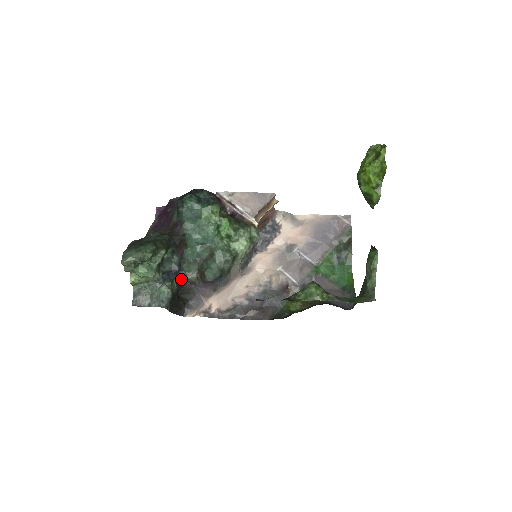
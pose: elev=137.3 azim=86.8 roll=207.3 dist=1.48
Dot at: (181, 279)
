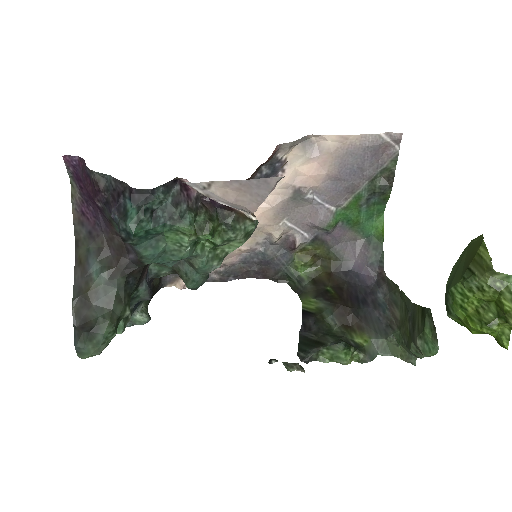
Dot at: (152, 279)
